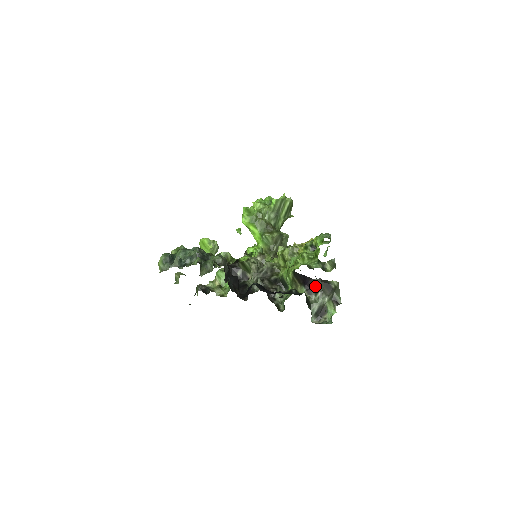
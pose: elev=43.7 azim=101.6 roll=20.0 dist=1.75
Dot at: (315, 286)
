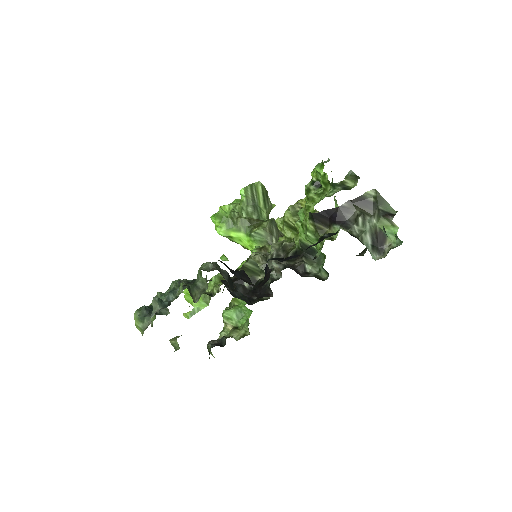
Dot at: (349, 214)
